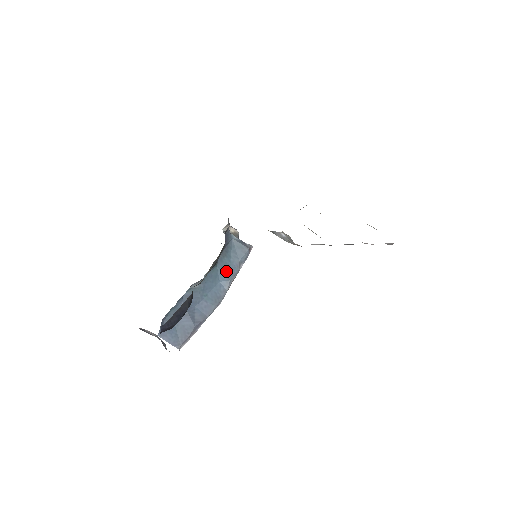
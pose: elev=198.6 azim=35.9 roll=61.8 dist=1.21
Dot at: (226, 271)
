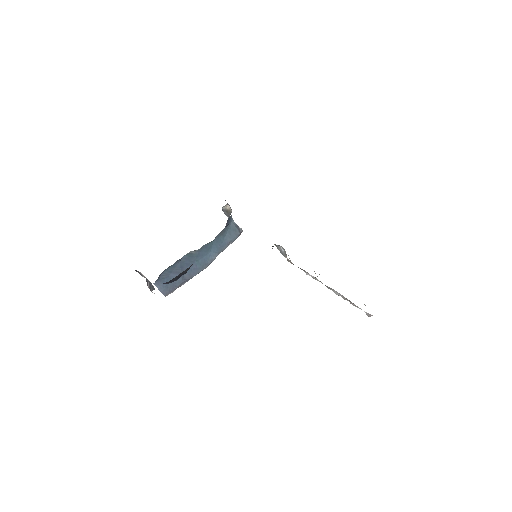
Dot at: (218, 246)
